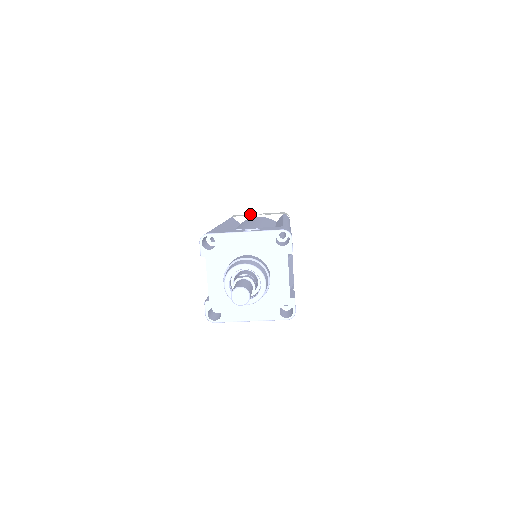
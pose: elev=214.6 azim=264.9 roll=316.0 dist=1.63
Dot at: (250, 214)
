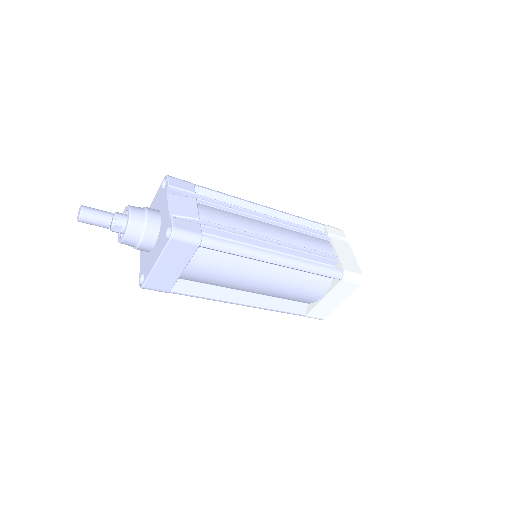
Dot at: occluded
